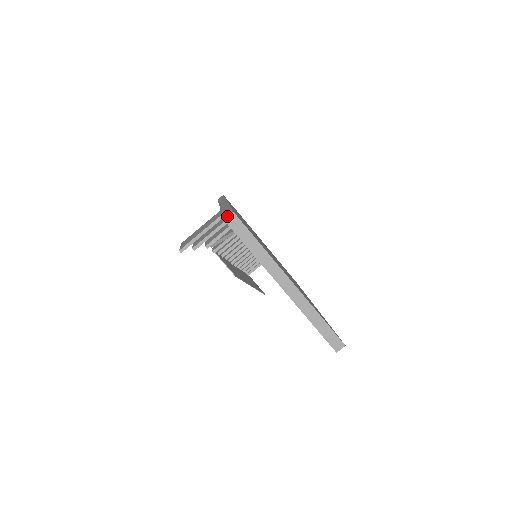
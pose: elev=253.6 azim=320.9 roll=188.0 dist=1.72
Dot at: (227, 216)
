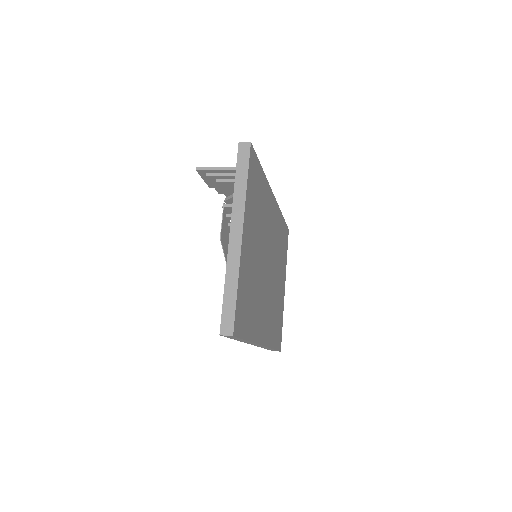
Dot at: (244, 143)
